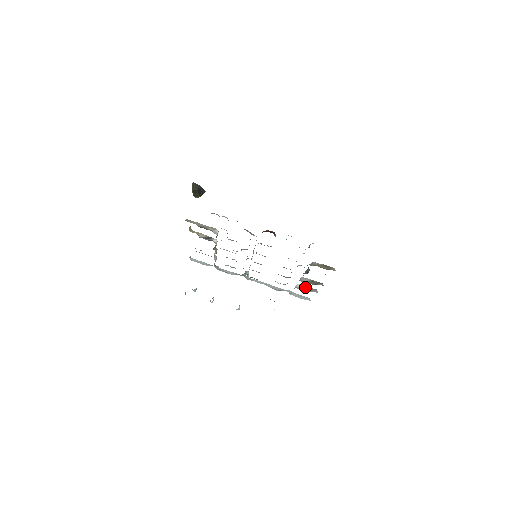
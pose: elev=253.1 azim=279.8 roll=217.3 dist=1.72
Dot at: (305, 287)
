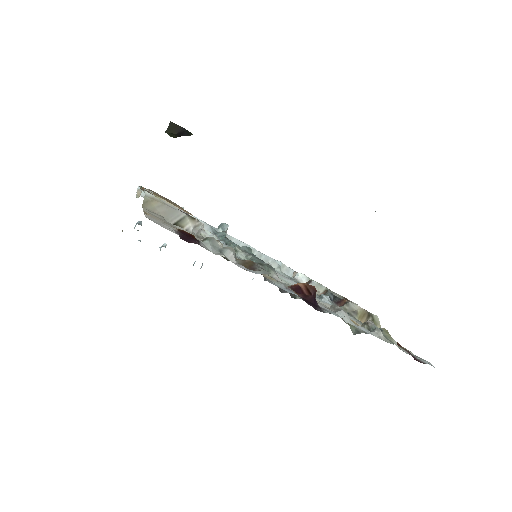
Dot at: occluded
